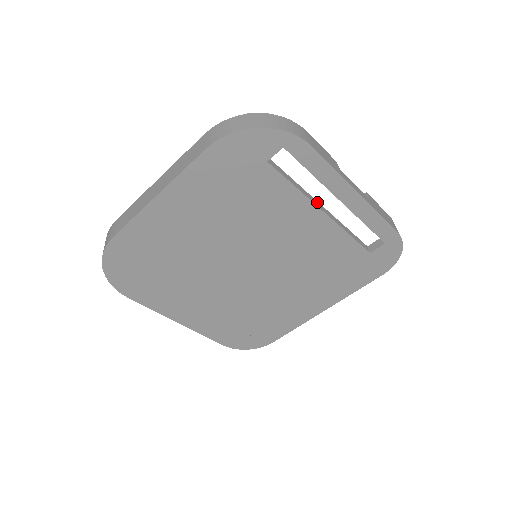
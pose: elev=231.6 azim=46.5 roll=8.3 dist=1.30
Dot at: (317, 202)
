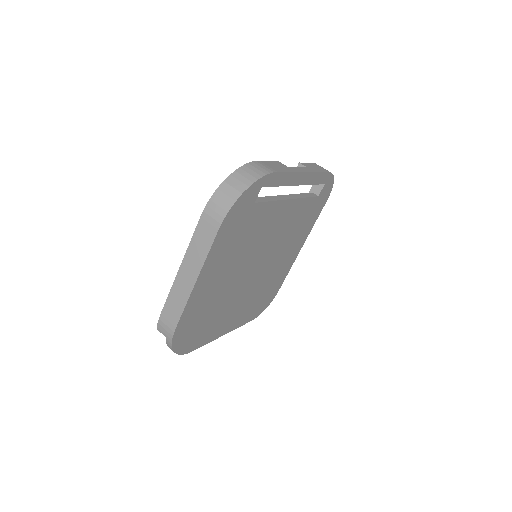
Dot at: (282, 196)
